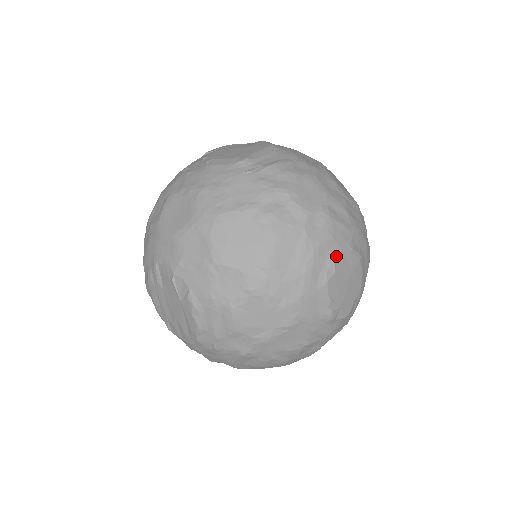
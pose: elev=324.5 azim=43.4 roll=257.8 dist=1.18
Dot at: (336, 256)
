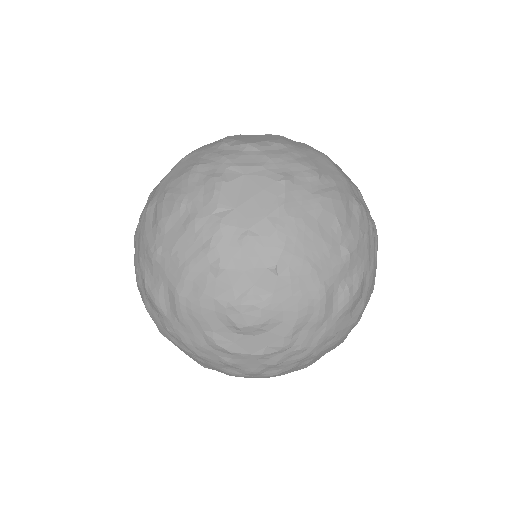
Dot at: occluded
